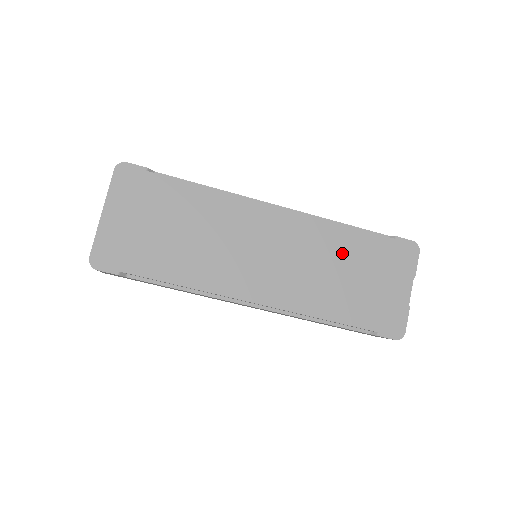
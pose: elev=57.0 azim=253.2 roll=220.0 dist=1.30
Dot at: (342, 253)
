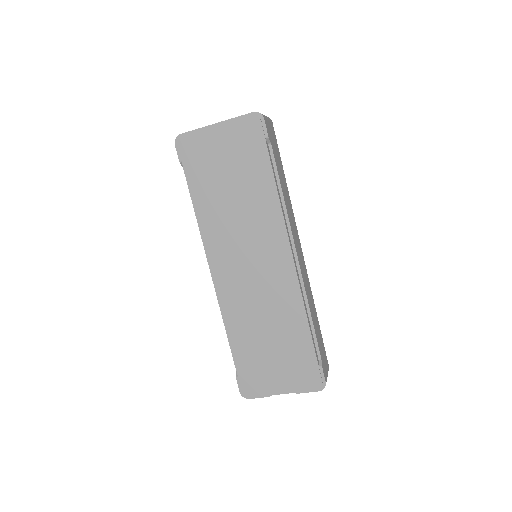
Dot at: (284, 326)
